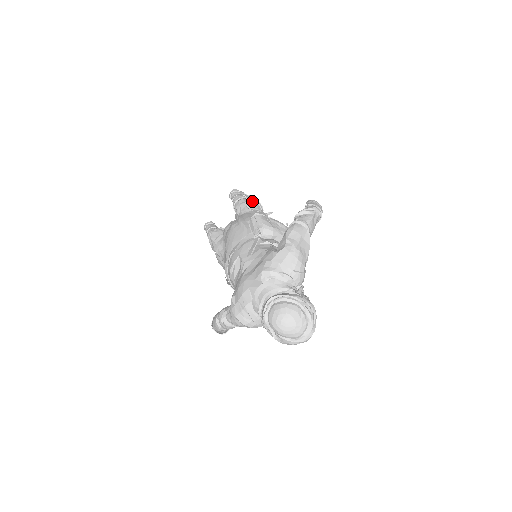
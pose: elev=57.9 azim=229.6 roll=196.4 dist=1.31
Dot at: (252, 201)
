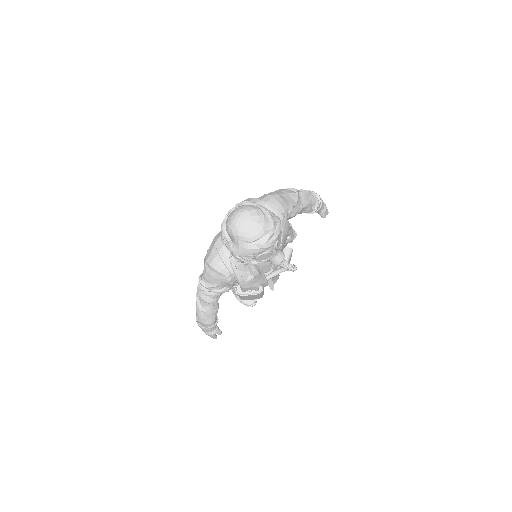
Dot at: occluded
